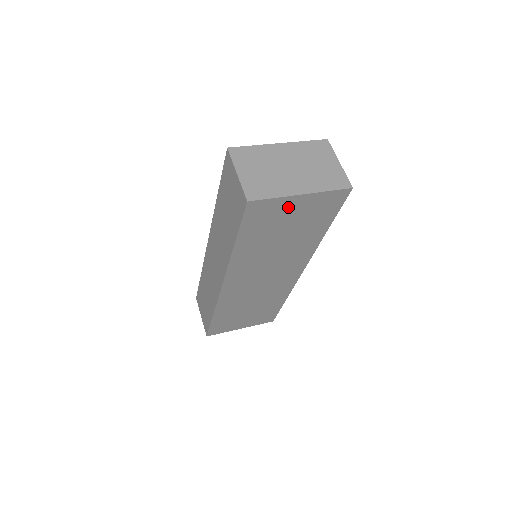
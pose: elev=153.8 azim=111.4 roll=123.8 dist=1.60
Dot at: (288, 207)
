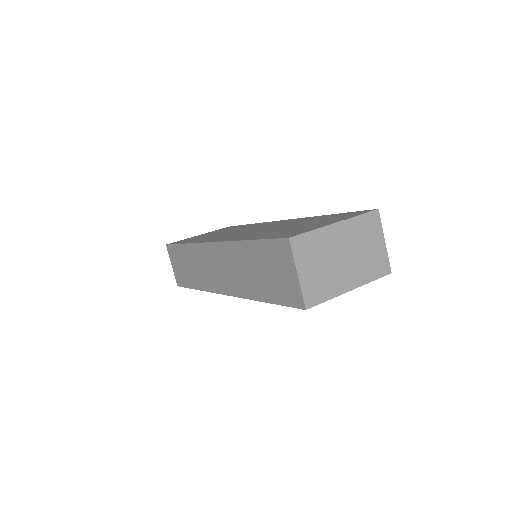
Dot at: occluded
